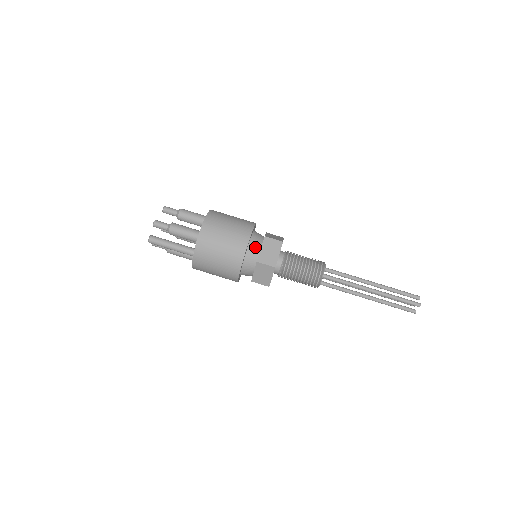
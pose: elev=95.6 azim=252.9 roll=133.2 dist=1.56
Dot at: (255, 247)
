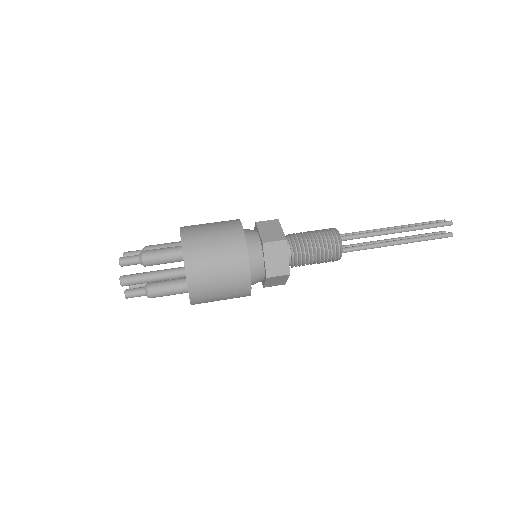
Dot at: (251, 234)
